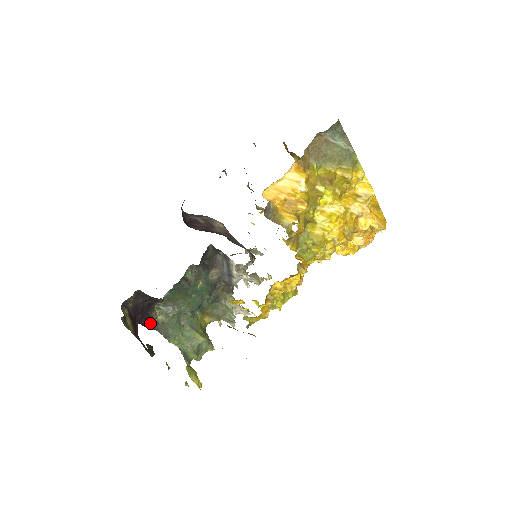
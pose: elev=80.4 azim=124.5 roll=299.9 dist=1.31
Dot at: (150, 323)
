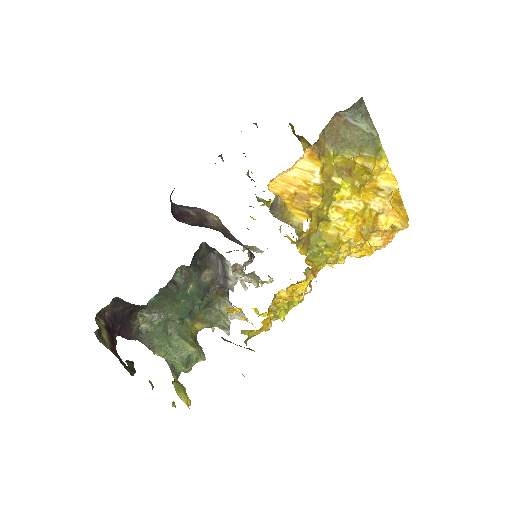
Dot at: (131, 333)
